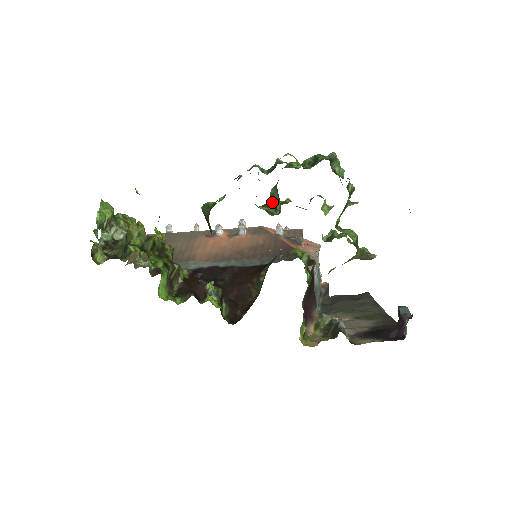
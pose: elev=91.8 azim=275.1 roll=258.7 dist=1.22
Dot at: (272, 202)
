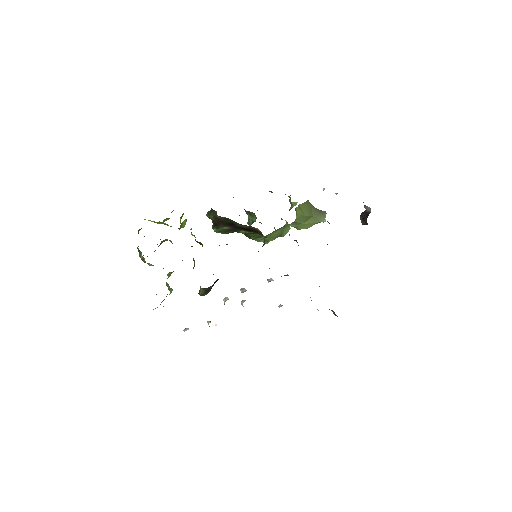
Dot at: (250, 224)
